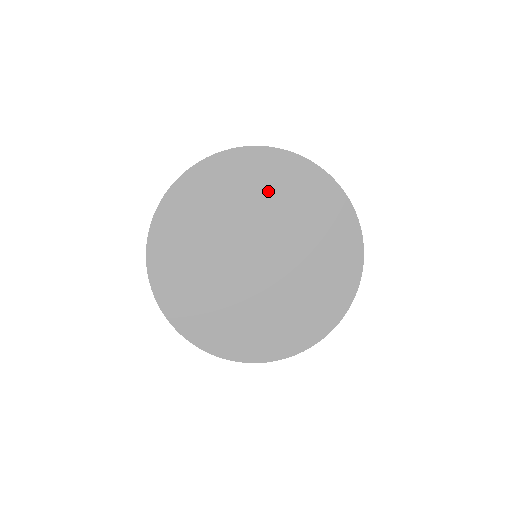
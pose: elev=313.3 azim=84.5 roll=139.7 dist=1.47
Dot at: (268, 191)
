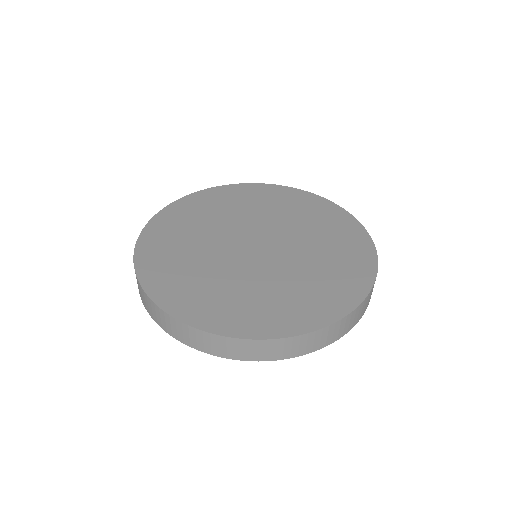
Dot at: (251, 205)
